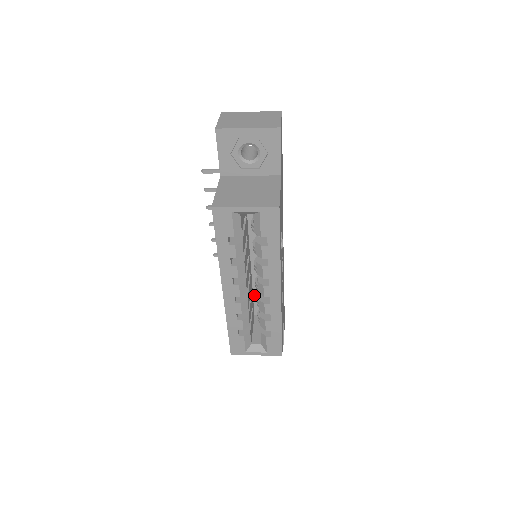
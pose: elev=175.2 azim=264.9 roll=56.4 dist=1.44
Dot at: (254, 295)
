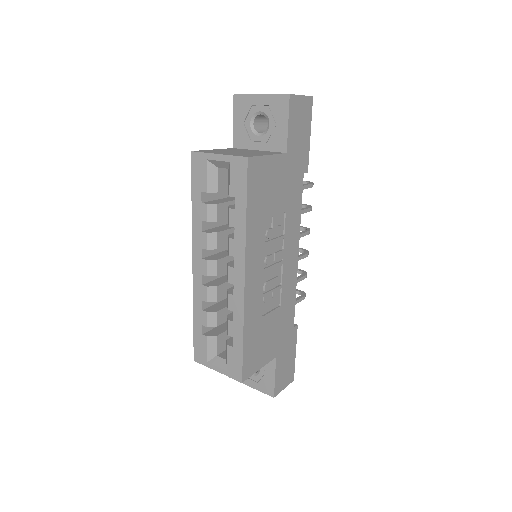
Dot at: occluded
